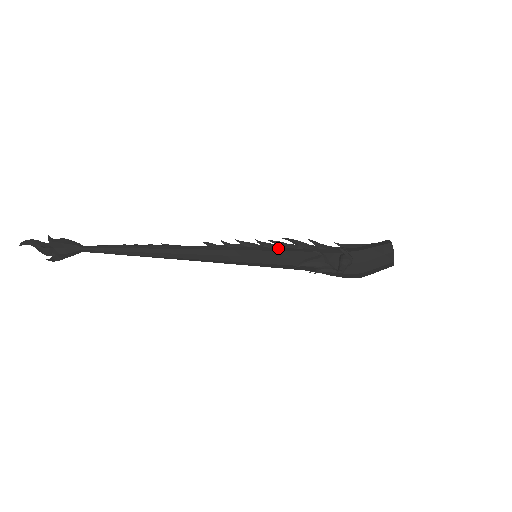
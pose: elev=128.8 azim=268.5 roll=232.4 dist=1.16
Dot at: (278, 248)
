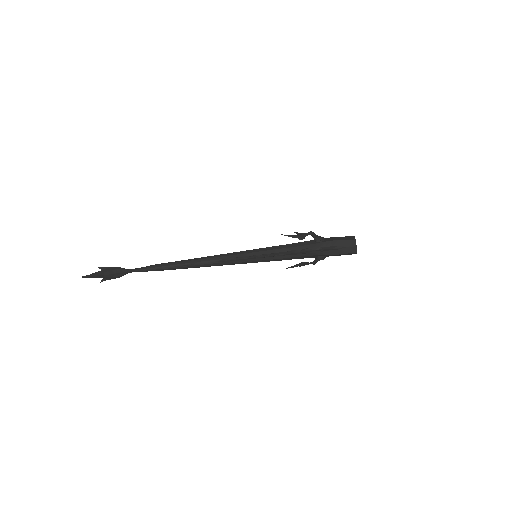
Dot at: (272, 257)
